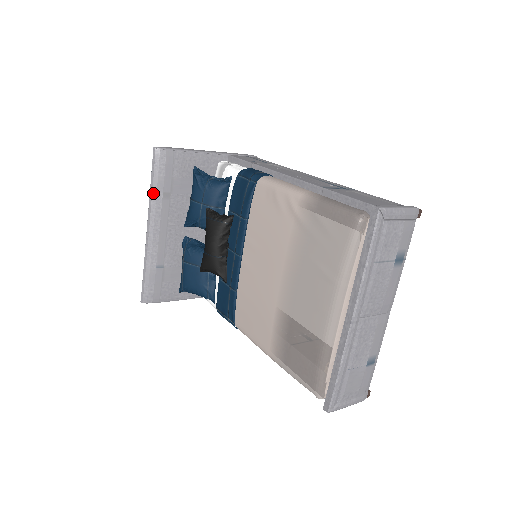
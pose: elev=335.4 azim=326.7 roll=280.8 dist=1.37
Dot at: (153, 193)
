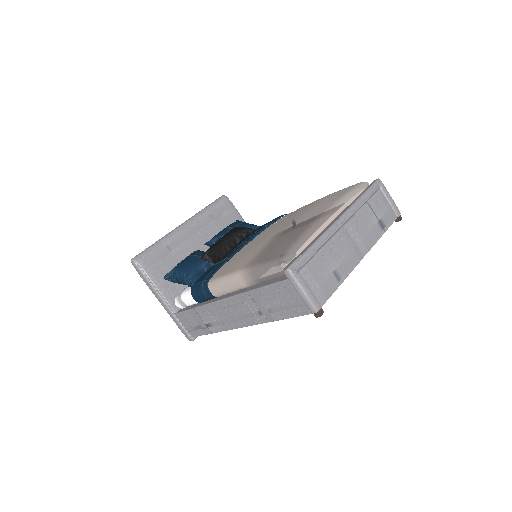
Dot at: (204, 210)
